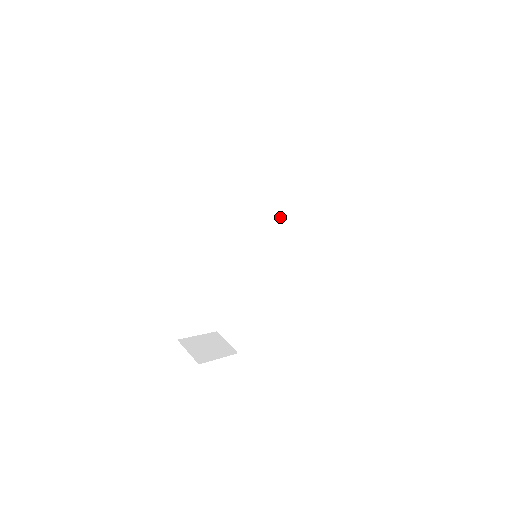
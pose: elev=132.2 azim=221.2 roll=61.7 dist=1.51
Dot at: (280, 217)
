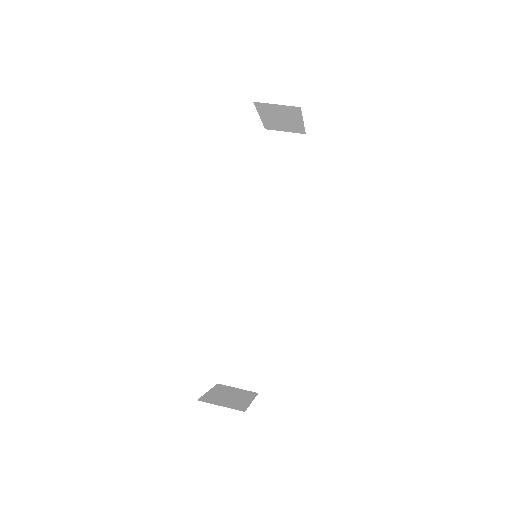
Dot at: (253, 215)
